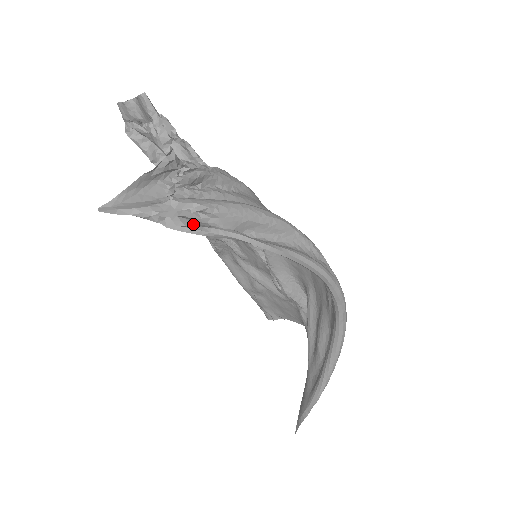
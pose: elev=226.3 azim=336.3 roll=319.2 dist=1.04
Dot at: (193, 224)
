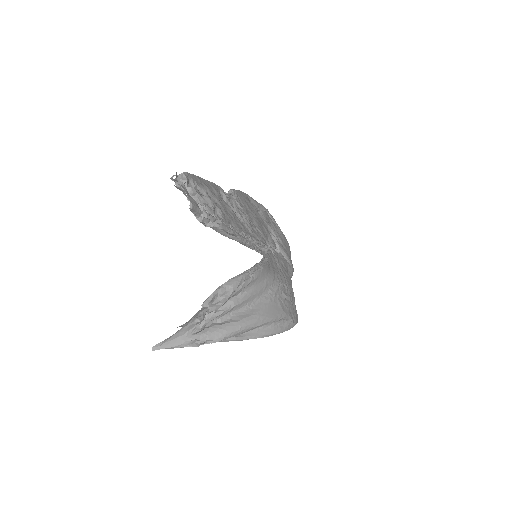
Dot at: occluded
